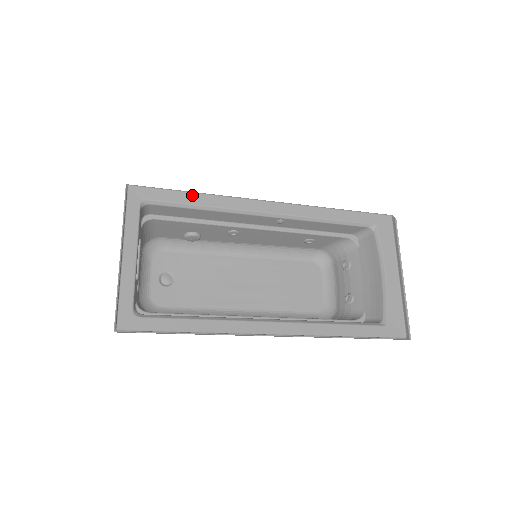
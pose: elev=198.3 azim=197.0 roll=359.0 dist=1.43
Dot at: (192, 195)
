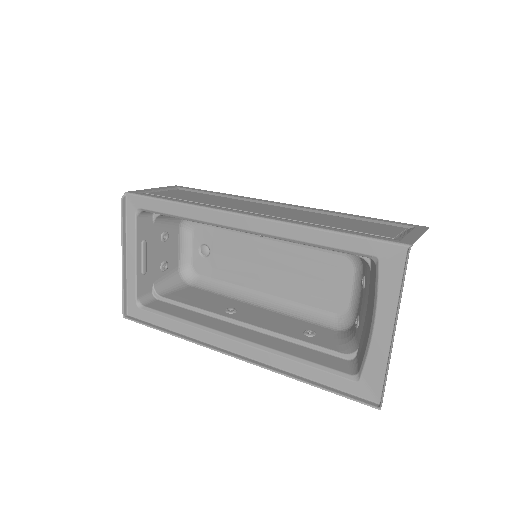
Dot at: (172, 205)
